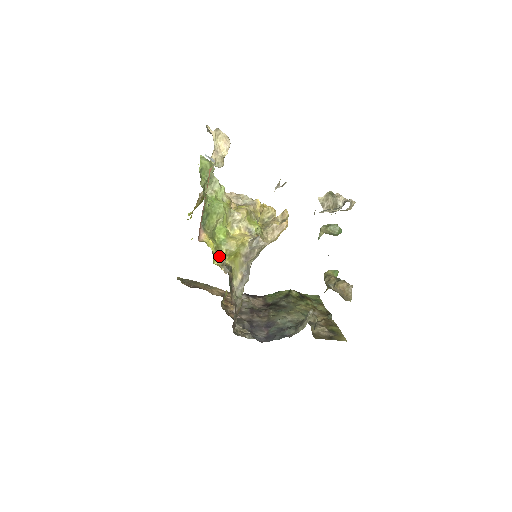
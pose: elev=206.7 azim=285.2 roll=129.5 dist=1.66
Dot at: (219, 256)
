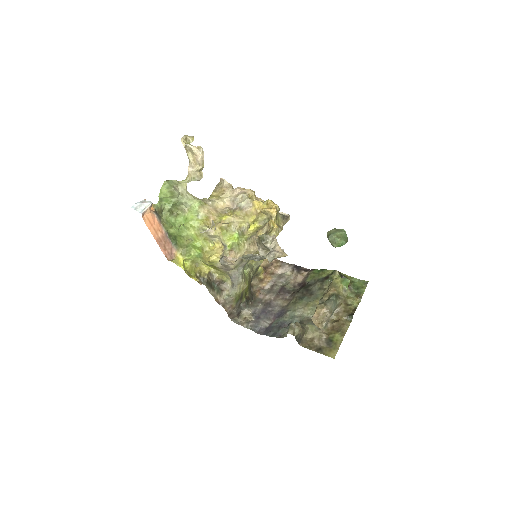
Dot at: (195, 269)
